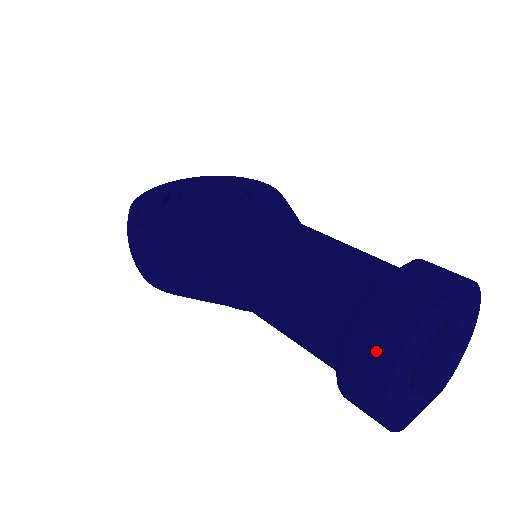
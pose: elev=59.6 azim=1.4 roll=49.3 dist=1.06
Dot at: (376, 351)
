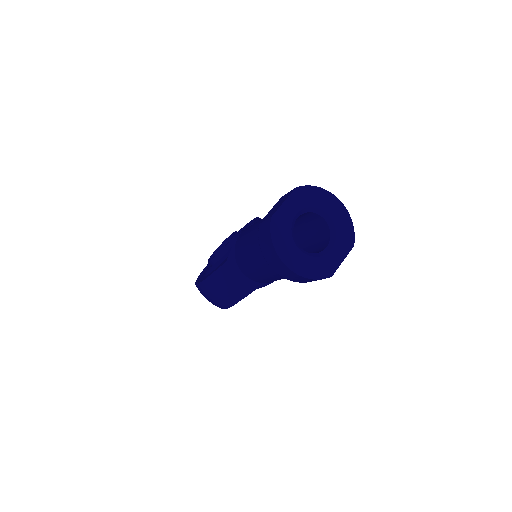
Dot at: (268, 249)
